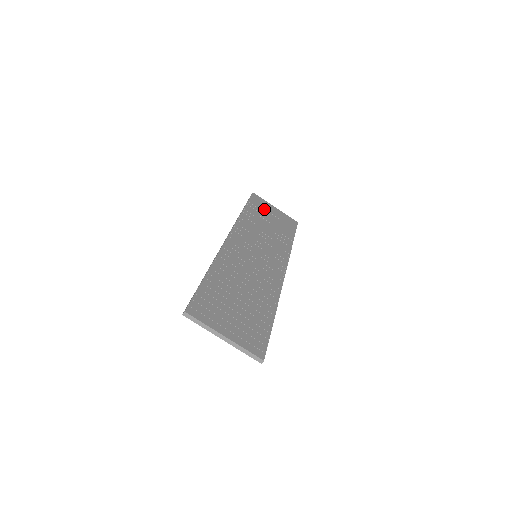
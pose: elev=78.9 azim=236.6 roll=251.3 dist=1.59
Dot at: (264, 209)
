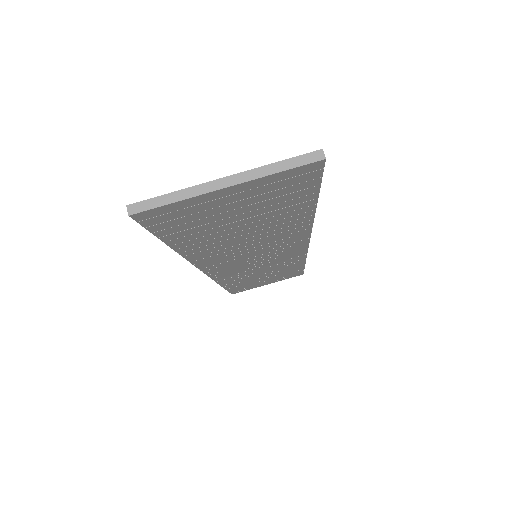
Dot at: occluded
